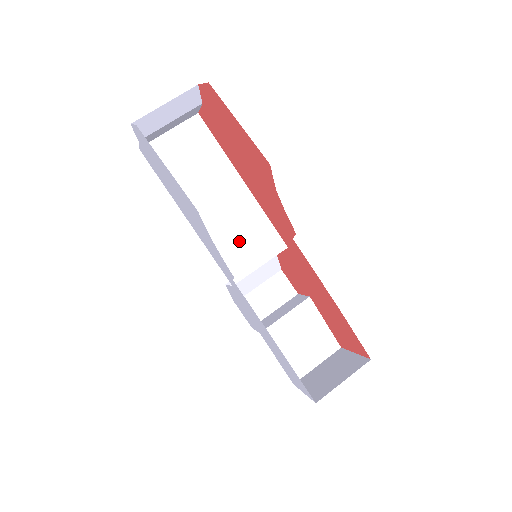
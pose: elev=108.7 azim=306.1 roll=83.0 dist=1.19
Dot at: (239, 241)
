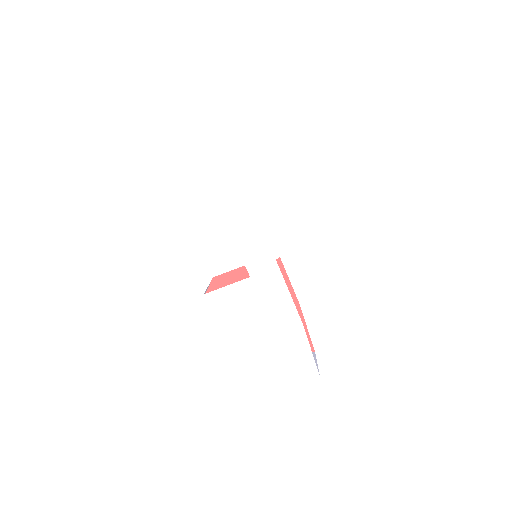
Dot at: occluded
